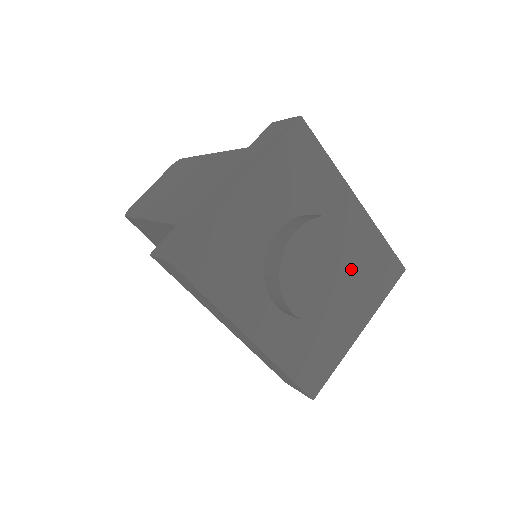
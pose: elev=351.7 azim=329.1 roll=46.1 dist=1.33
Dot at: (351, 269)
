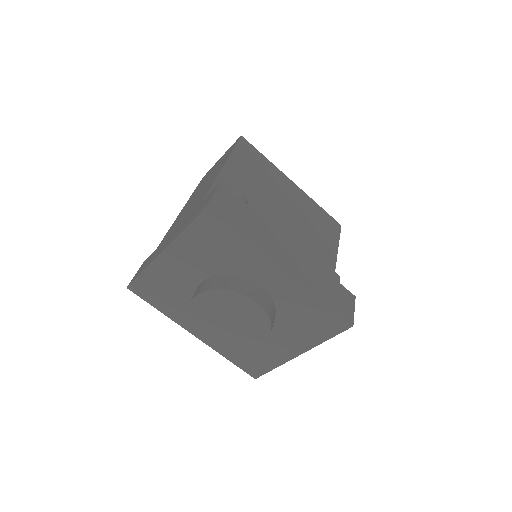
Dot at: (257, 325)
